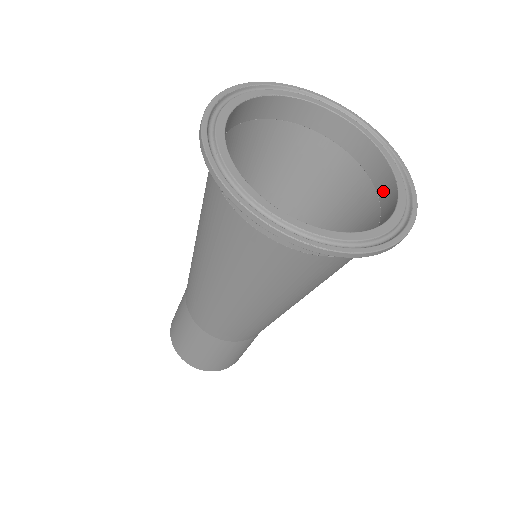
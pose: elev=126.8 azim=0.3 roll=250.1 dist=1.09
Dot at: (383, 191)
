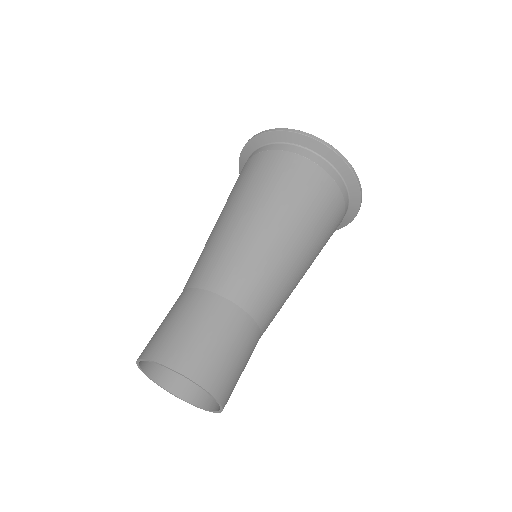
Dot at: occluded
